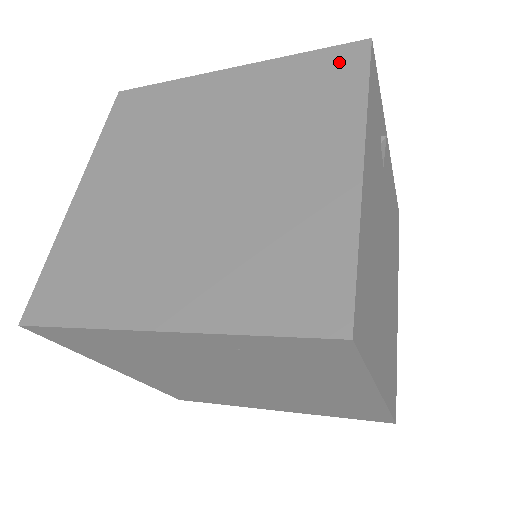
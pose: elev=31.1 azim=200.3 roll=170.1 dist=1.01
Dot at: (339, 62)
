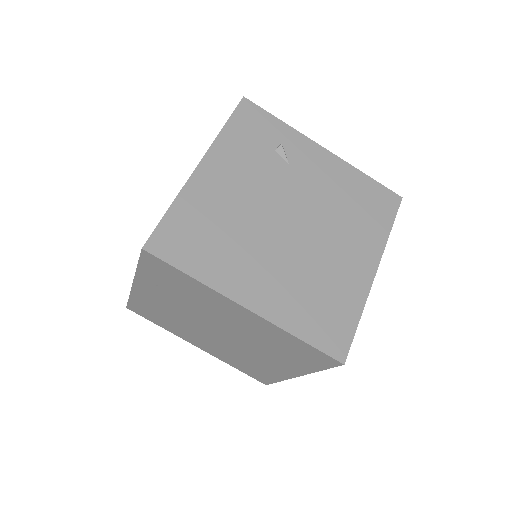
Dot at: occluded
